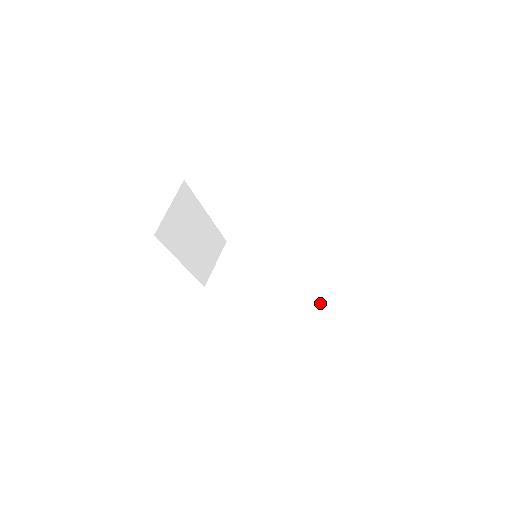
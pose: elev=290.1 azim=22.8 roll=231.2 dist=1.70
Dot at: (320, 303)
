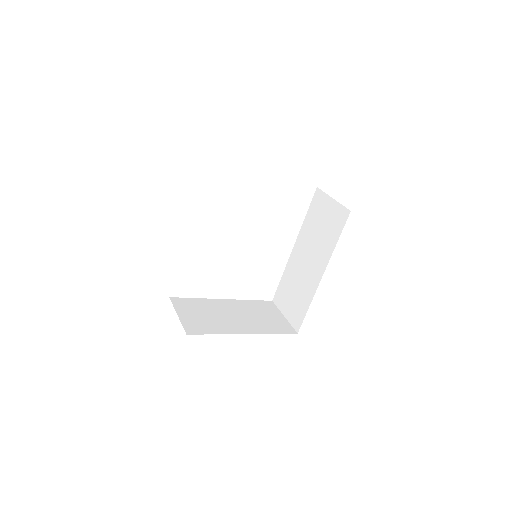
Dot at: (333, 212)
